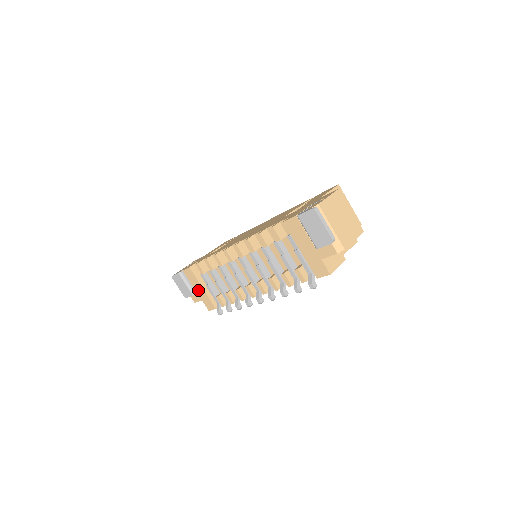
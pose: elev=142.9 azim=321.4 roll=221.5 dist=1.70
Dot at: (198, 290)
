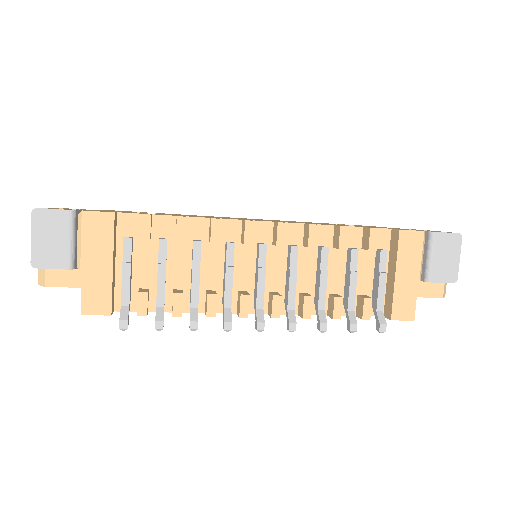
Dot at: (92, 264)
